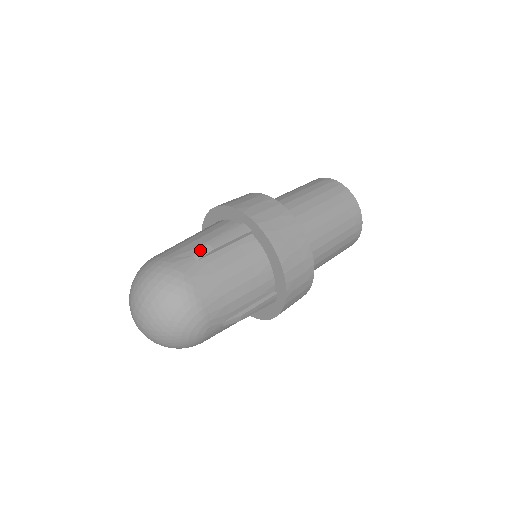
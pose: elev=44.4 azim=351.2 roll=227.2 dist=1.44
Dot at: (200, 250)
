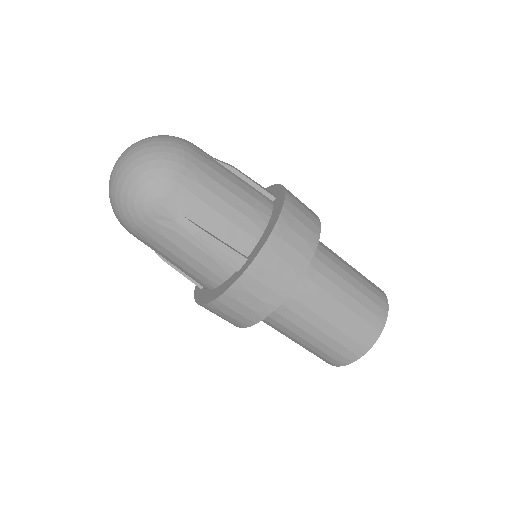
Dot at: occluded
